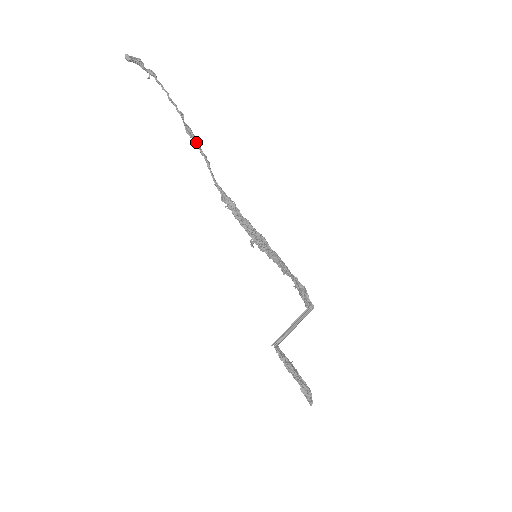
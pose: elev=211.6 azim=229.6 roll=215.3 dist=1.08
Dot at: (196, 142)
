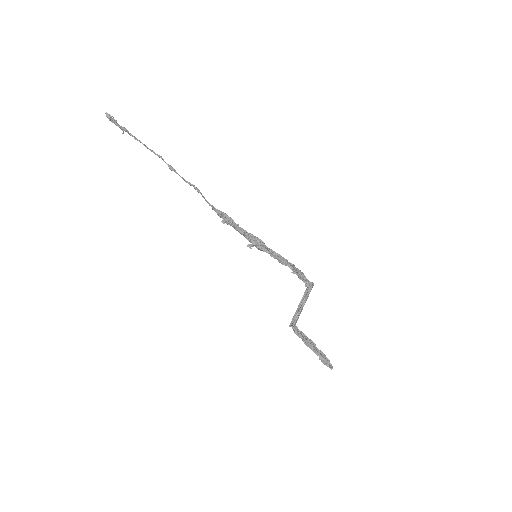
Dot at: occluded
